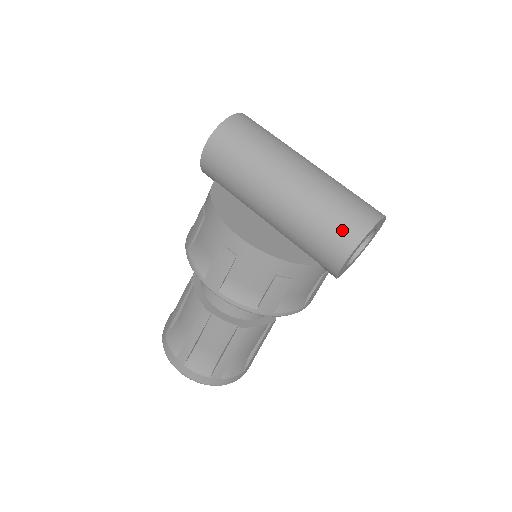
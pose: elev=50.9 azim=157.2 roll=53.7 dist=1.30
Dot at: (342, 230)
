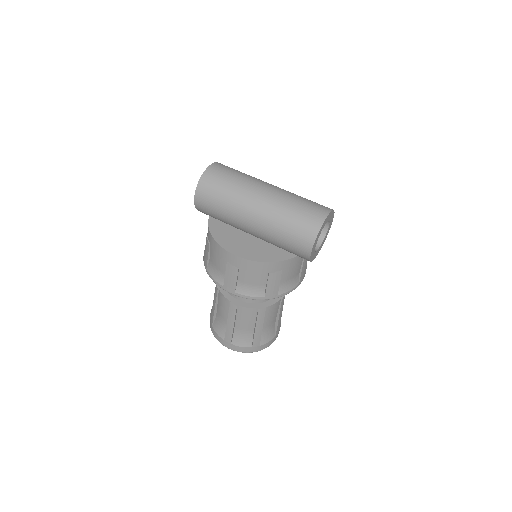
Dot at: (302, 232)
